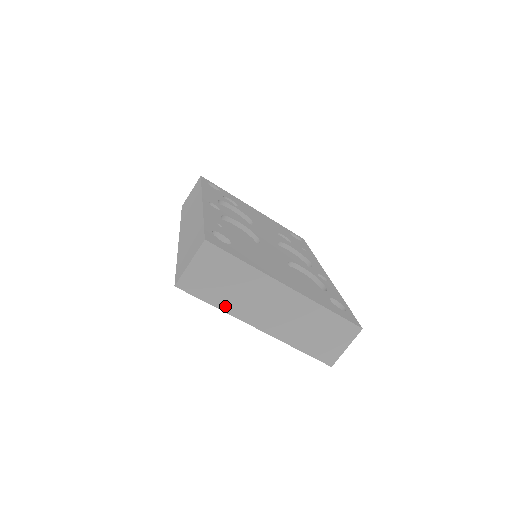
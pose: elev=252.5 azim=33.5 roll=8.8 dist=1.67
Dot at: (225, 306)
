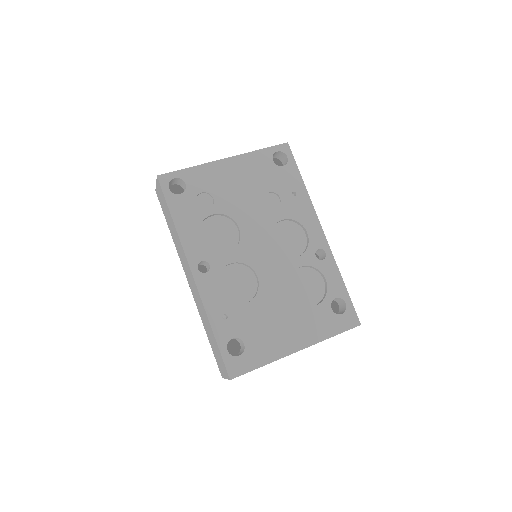
Dot at: occluded
